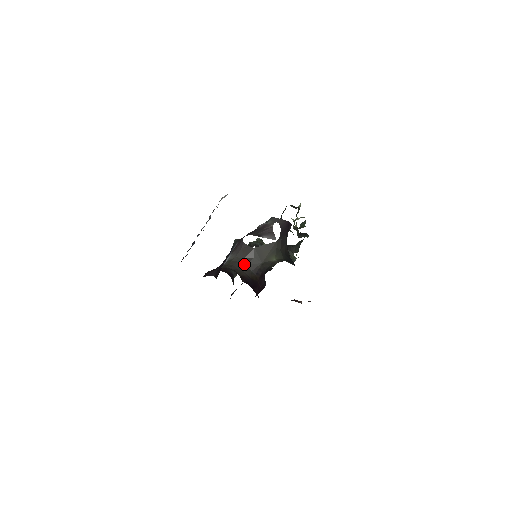
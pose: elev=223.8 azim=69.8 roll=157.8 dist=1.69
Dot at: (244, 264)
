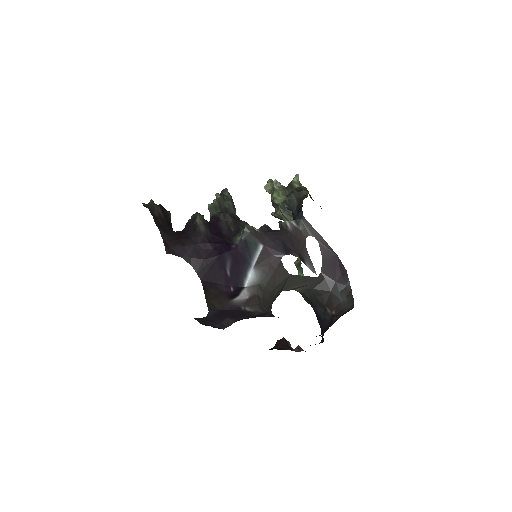
Dot at: (273, 296)
